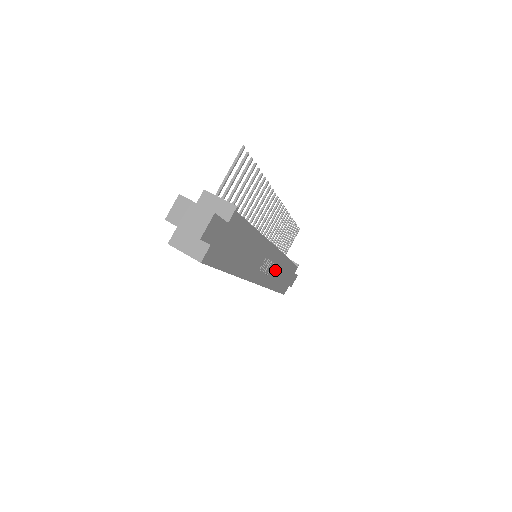
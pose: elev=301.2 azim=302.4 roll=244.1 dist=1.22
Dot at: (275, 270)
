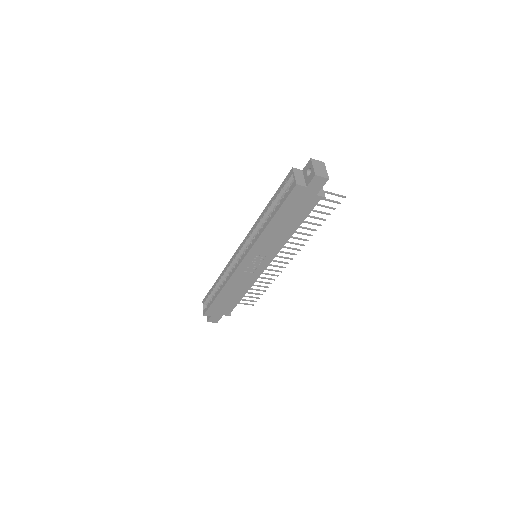
Dot at: (243, 280)
